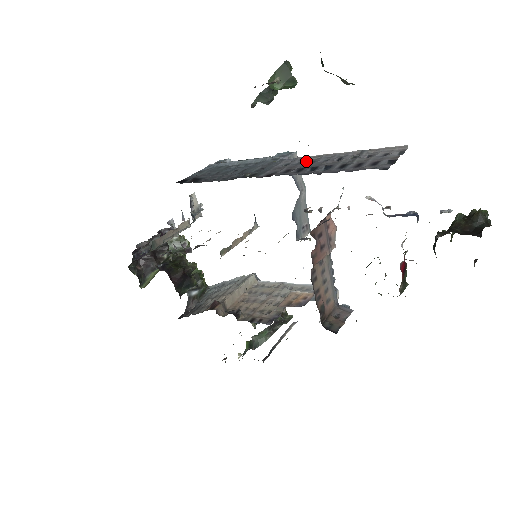
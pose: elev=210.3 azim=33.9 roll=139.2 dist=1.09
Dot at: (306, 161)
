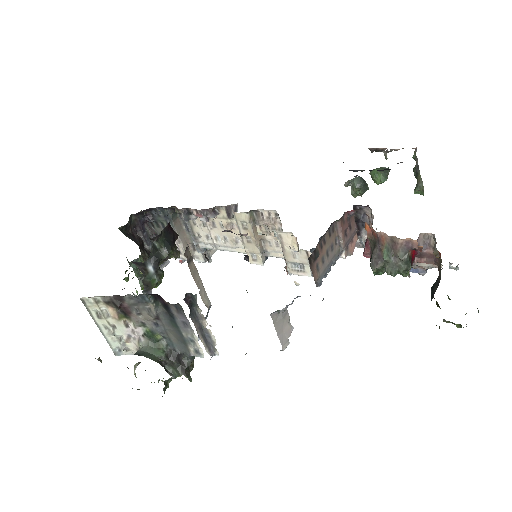
Dot at: occluded
